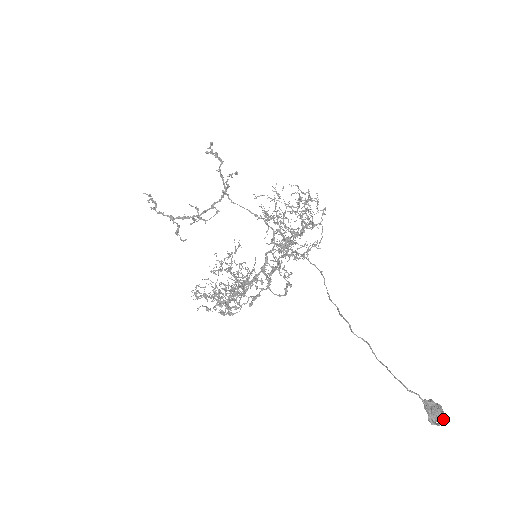
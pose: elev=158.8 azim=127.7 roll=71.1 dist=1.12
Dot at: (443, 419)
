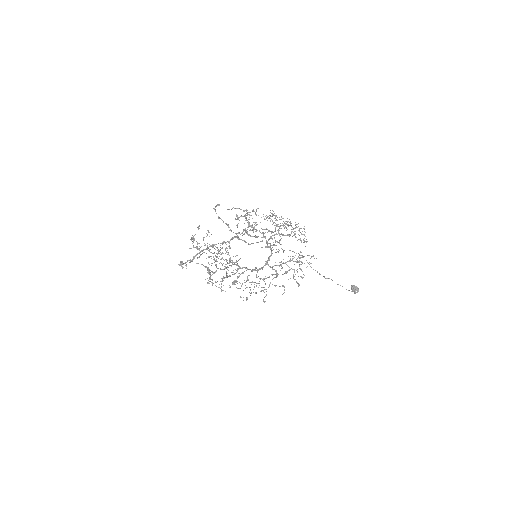
Dot at: occluded
